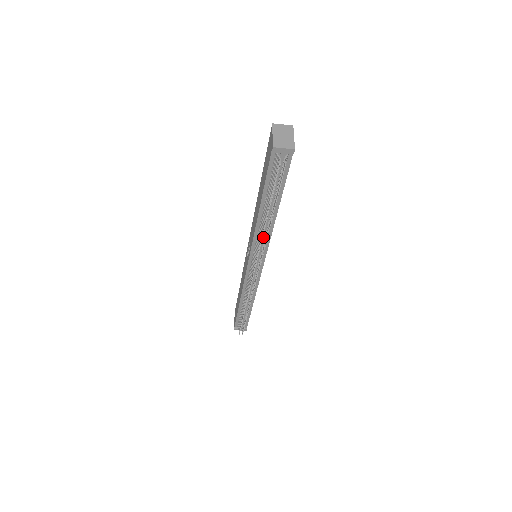
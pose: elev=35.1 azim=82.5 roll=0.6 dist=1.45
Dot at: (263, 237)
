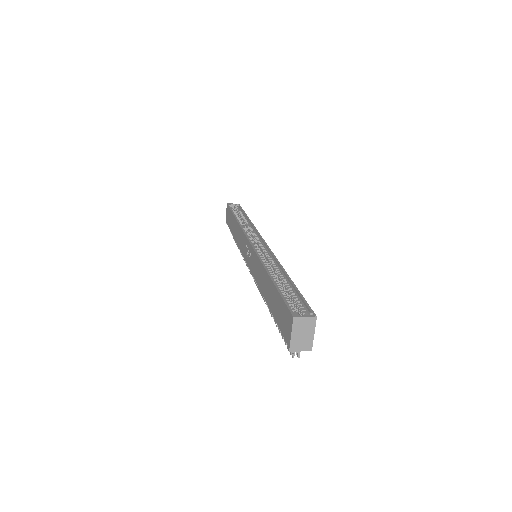
Dot at: occluded
